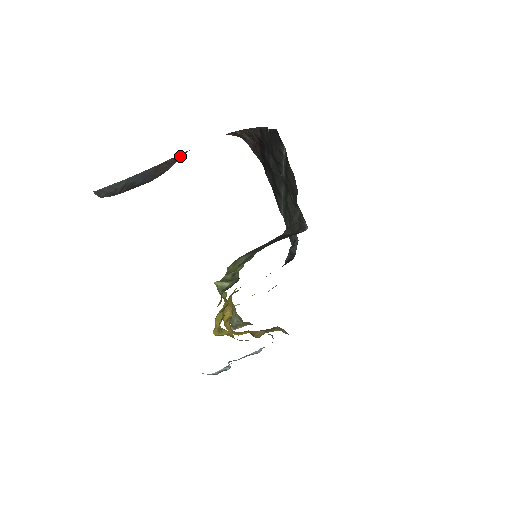
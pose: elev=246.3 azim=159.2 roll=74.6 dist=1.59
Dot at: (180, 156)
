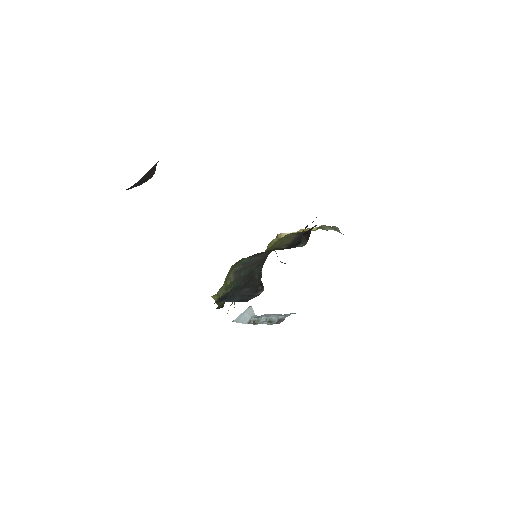
Dot at: (154, 166)
